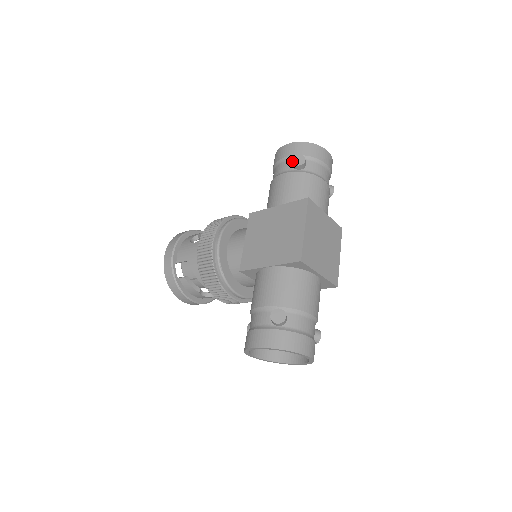
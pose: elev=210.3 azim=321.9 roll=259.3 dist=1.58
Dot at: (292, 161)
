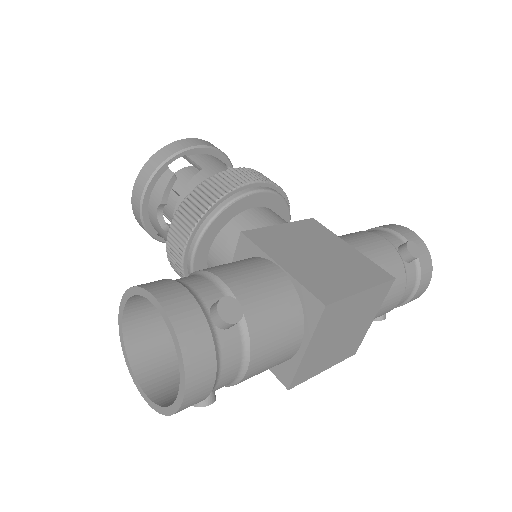
Dot at: (408, 241)
